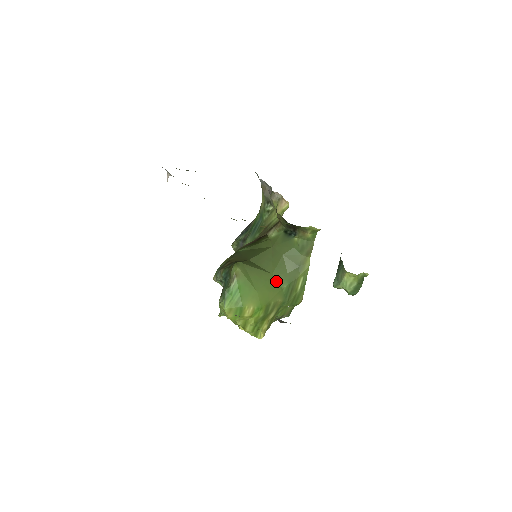
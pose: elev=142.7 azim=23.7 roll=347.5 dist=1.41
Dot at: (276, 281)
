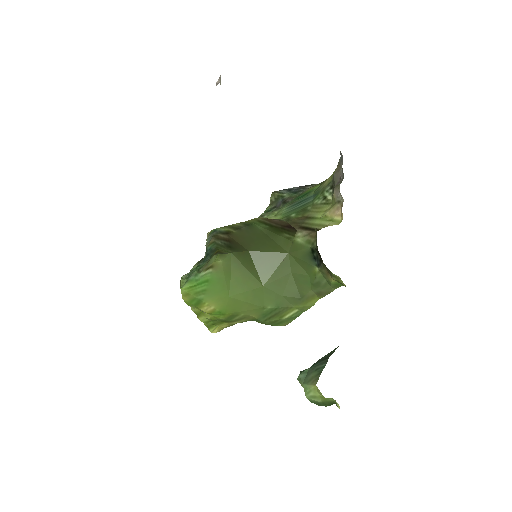
Dot at: (262, 296)
